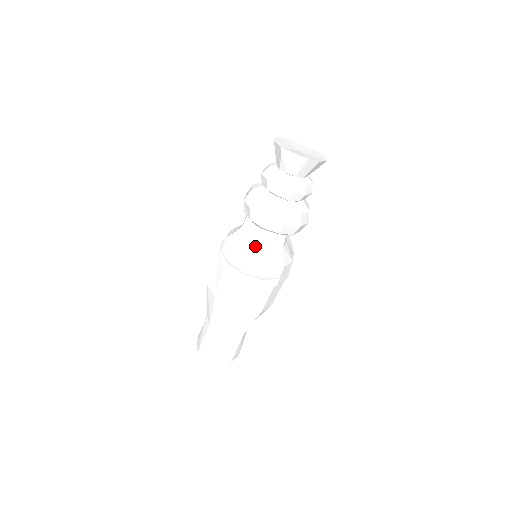
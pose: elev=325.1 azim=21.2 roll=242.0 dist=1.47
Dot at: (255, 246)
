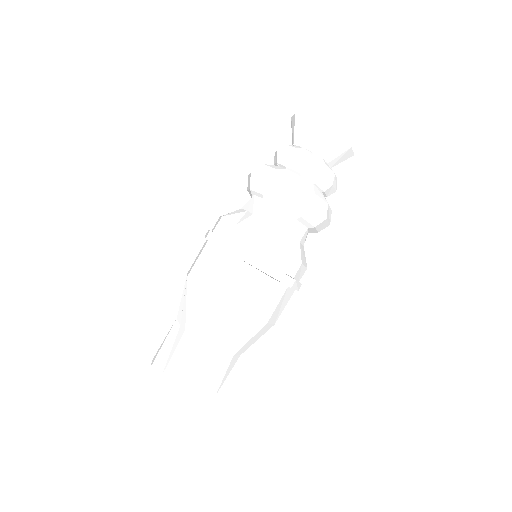
Dot at: (239, 212)
